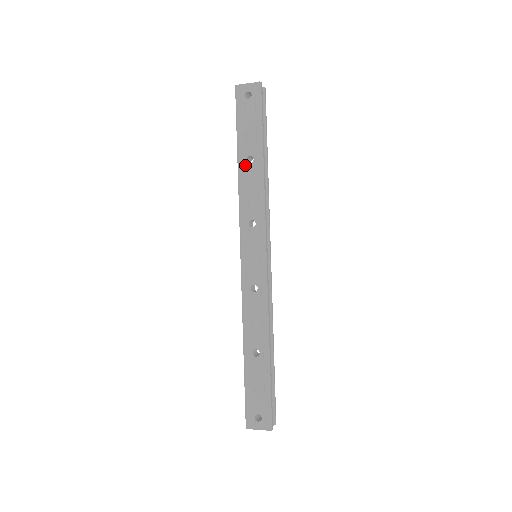
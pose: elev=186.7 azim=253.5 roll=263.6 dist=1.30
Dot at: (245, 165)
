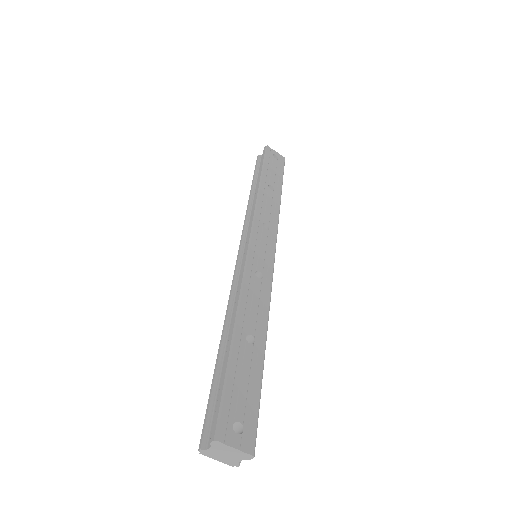
Dot at: (266, 188)
